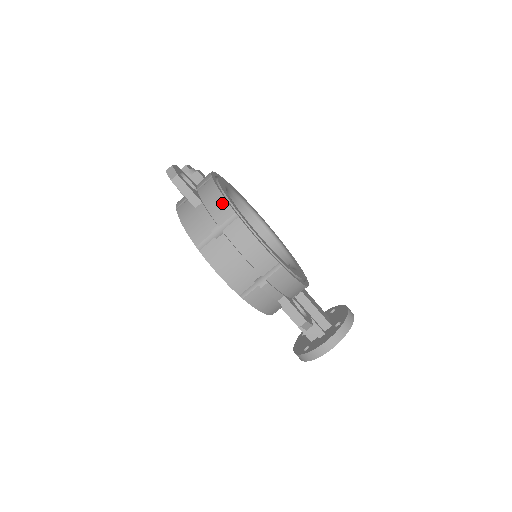
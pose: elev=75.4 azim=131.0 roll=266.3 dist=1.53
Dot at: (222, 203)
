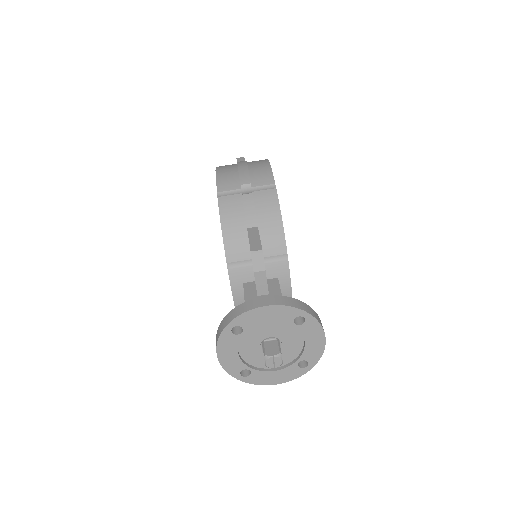
Dot at: occluded
